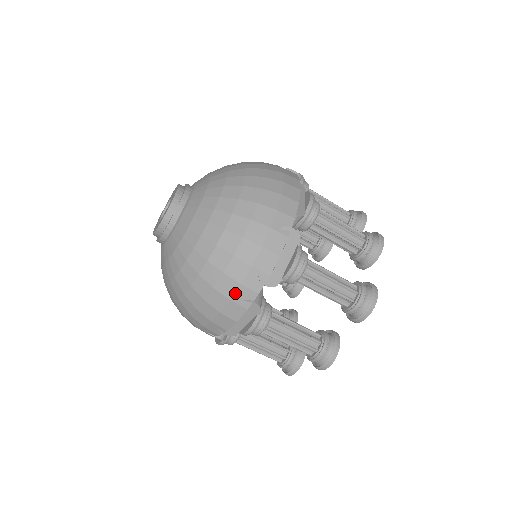
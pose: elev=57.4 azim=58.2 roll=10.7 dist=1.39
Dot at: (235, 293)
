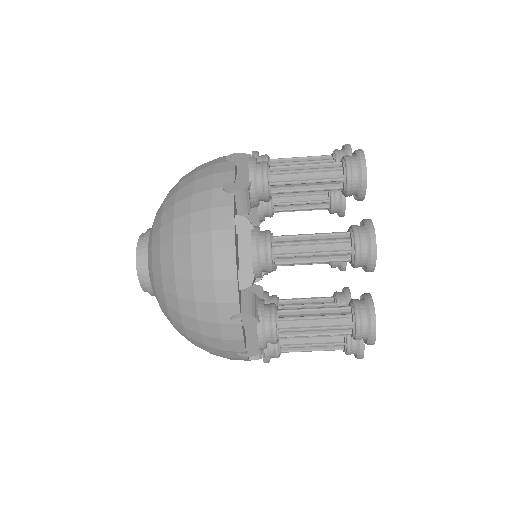
Dot at: (230, 359)
